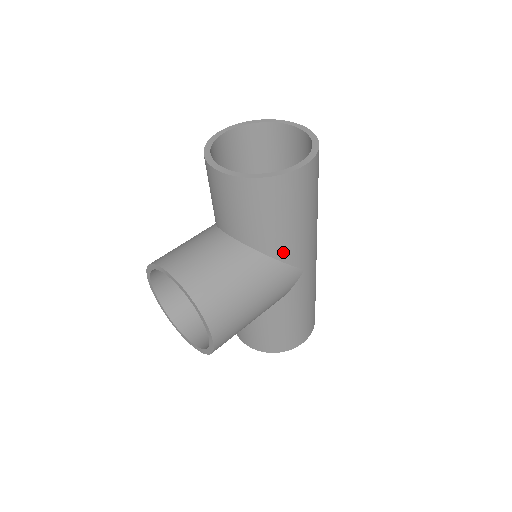
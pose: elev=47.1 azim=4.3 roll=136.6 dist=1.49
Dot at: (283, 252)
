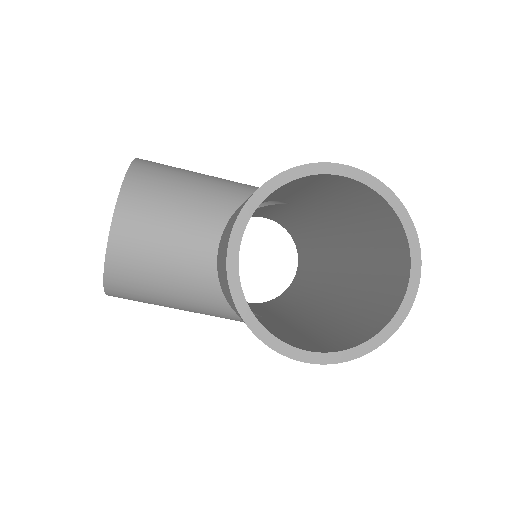
Dot at: occluded
